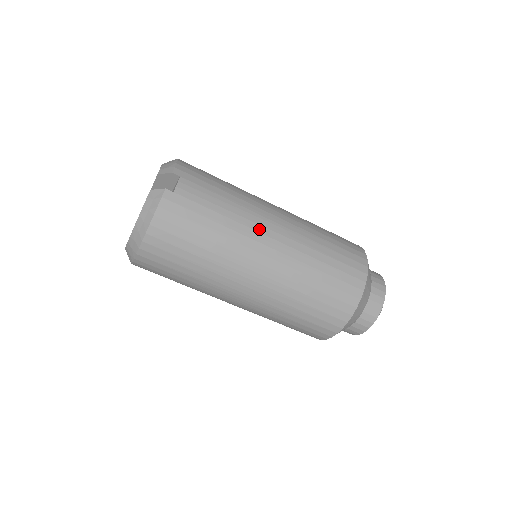
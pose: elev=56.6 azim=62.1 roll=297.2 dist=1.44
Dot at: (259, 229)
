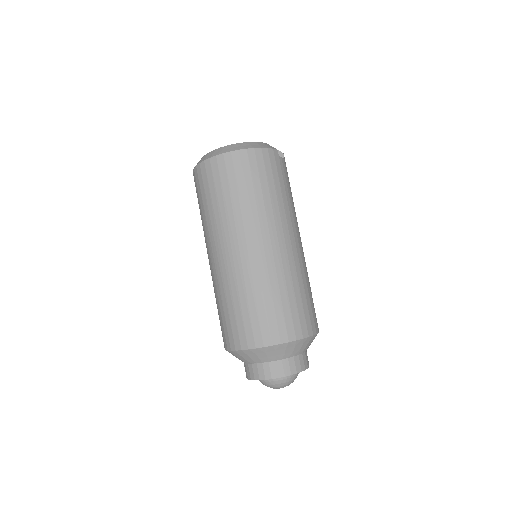
Dot at: (294, 228)
